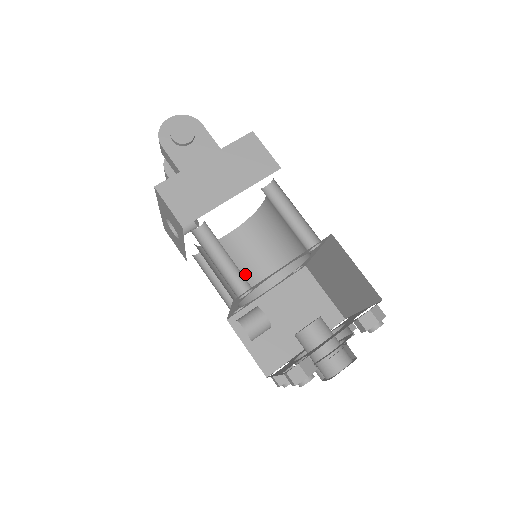
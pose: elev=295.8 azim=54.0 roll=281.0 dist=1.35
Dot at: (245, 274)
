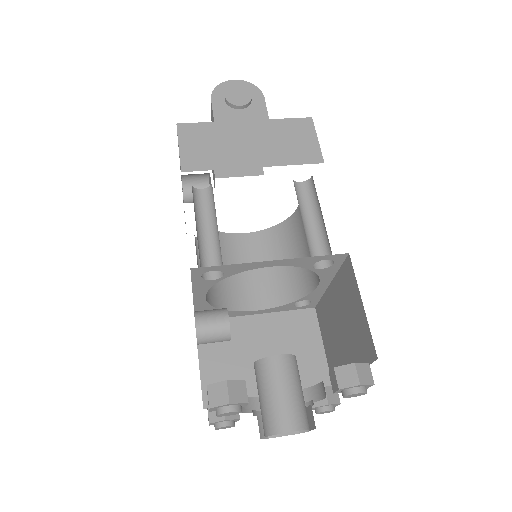
Dot at: (240, 281)
